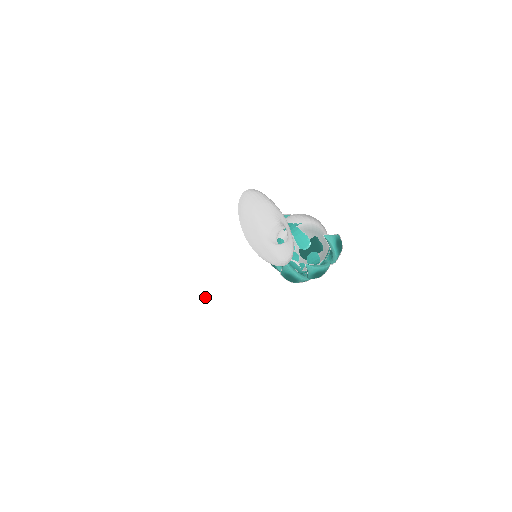
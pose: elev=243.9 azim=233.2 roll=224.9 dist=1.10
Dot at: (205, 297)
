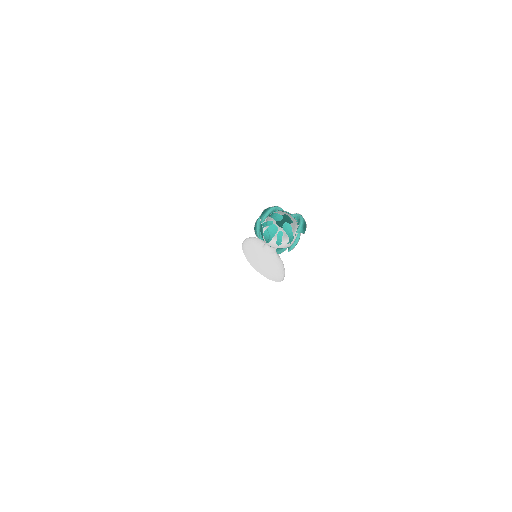
Dot at: (236, 293)
